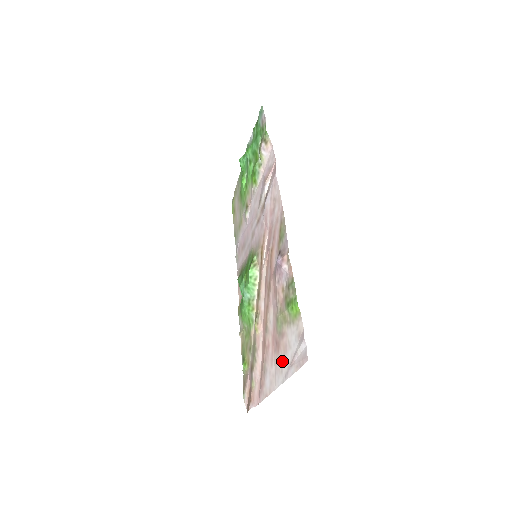
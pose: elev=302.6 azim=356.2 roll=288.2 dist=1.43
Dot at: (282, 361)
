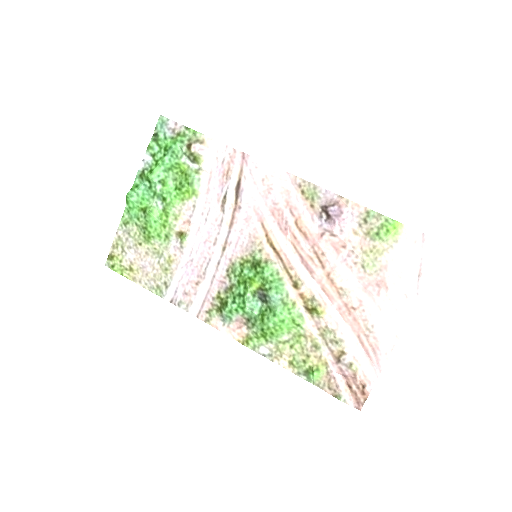
Dot at: (401, 288)
